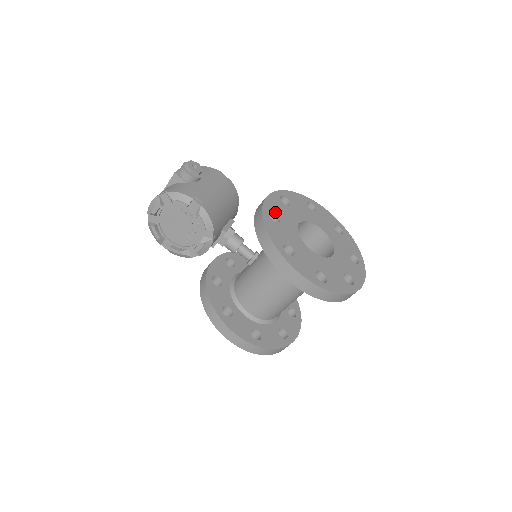
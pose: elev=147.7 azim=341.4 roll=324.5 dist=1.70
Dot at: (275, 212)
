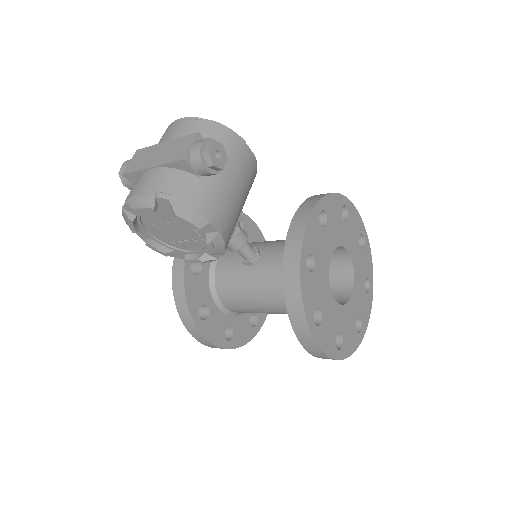
Dot at: (312, 251)
